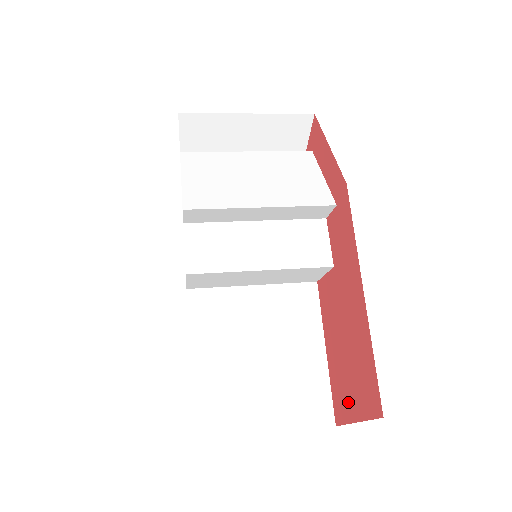
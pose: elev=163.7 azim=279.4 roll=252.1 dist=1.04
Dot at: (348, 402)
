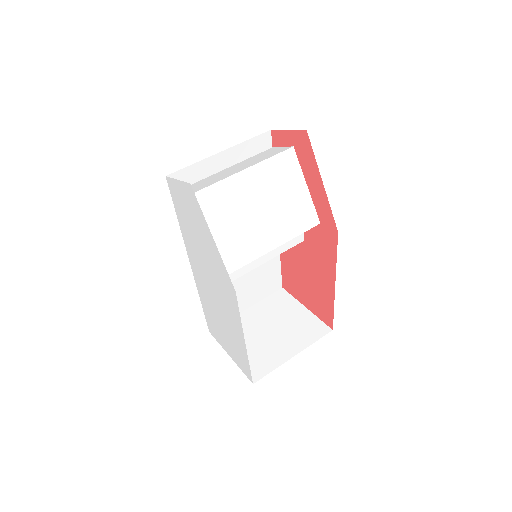
Dot at: (300, 296)
